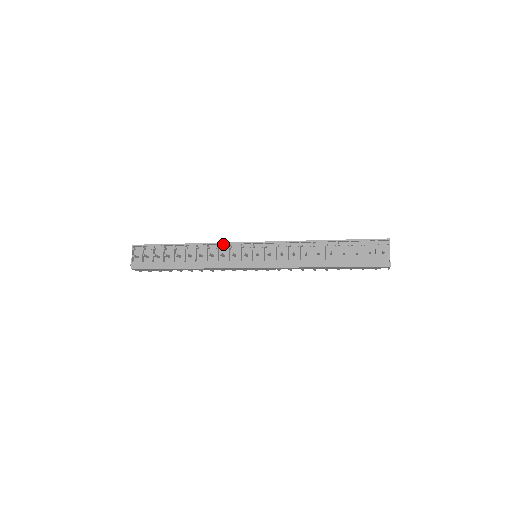
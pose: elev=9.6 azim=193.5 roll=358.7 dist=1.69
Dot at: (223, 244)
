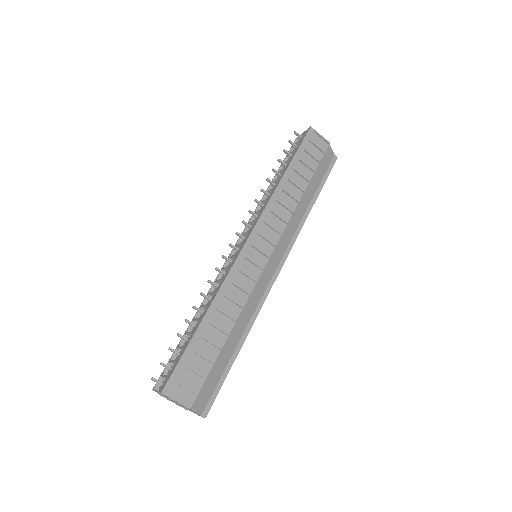
Dot at: (219, 278)
